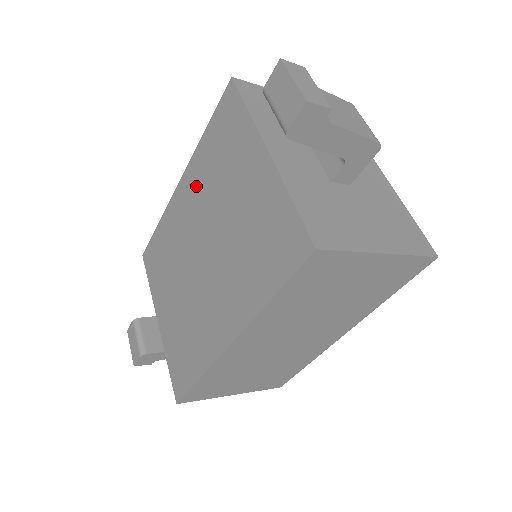
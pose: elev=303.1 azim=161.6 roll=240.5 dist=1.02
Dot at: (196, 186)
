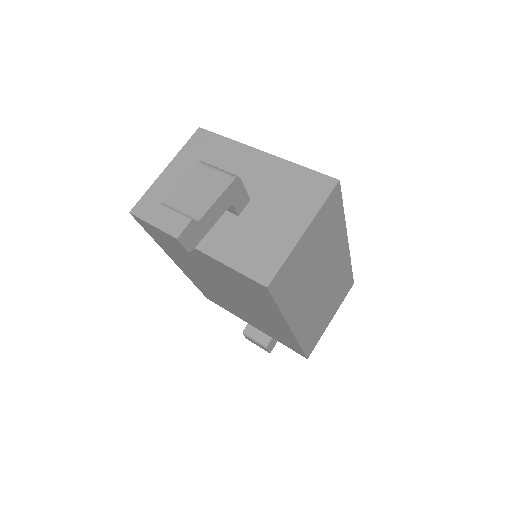
Dot at: (185, 265)
